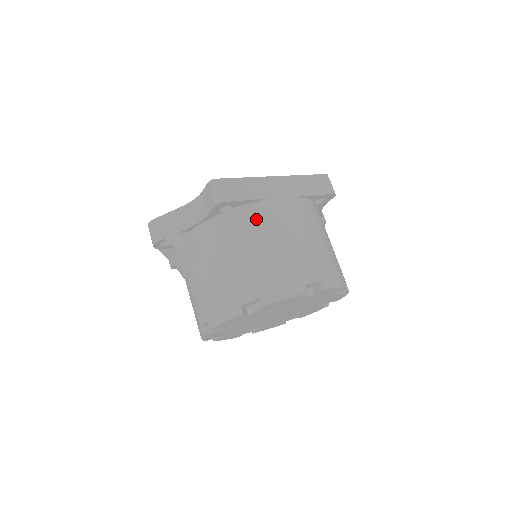
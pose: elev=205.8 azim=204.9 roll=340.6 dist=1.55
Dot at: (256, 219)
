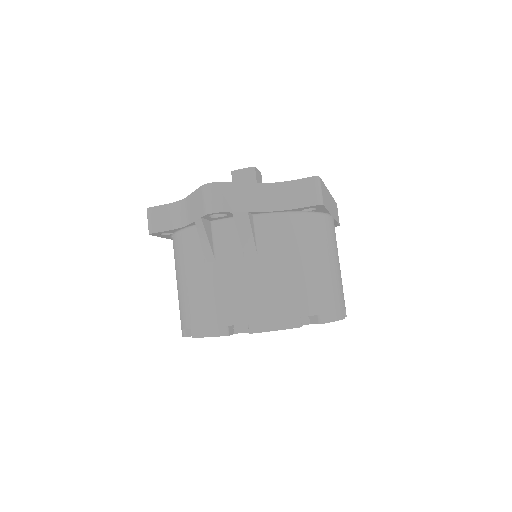
Dot at: (324, 231)
